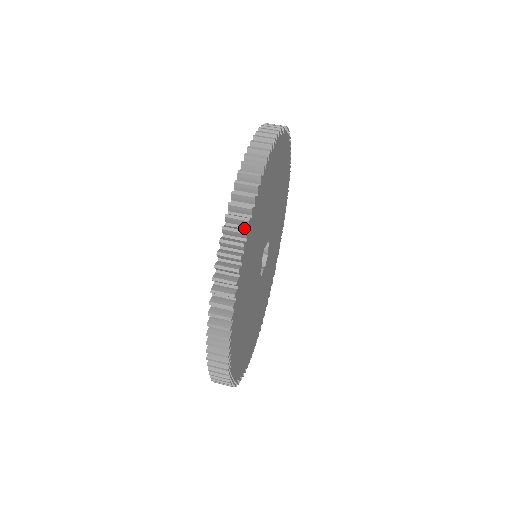
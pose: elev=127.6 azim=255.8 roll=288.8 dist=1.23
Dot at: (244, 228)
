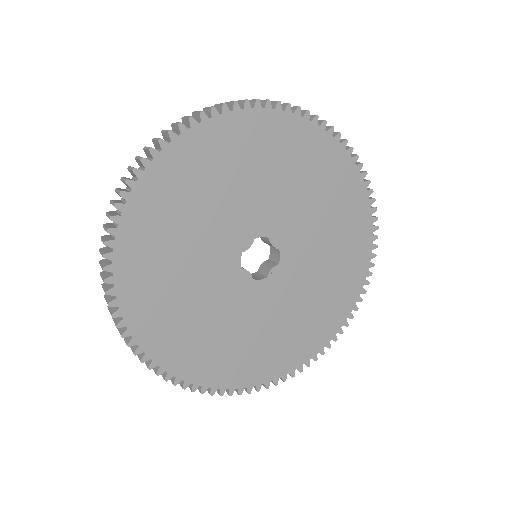
Dot at: (260, 108)
